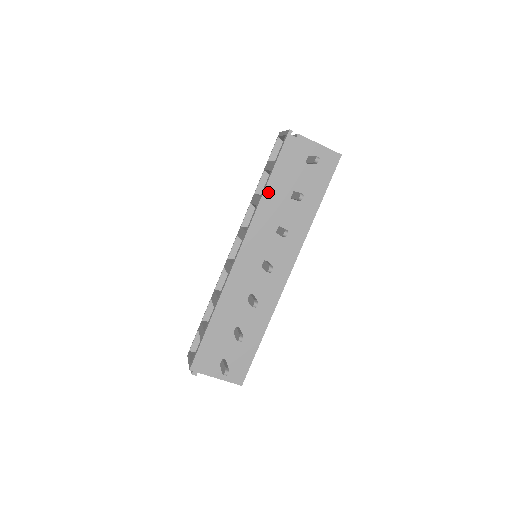
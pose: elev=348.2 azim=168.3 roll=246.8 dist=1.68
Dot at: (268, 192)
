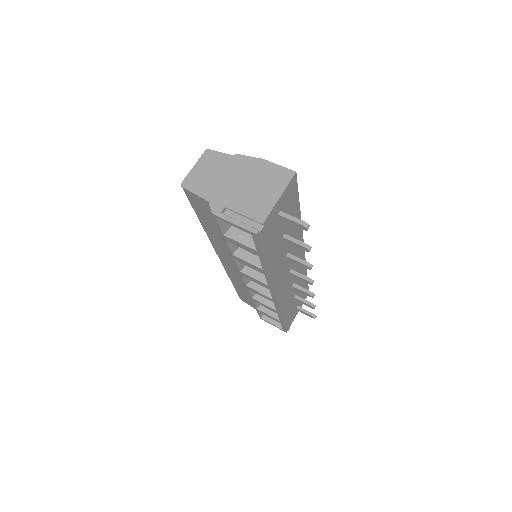
Dot at: (269, 265)
